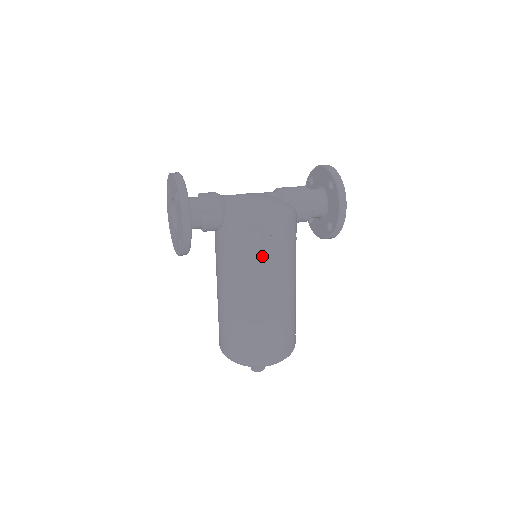
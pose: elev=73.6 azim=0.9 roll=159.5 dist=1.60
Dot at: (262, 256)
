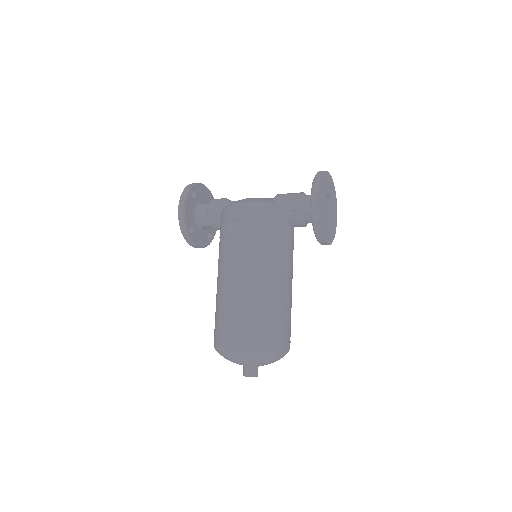
Dot at: (233, 239)
